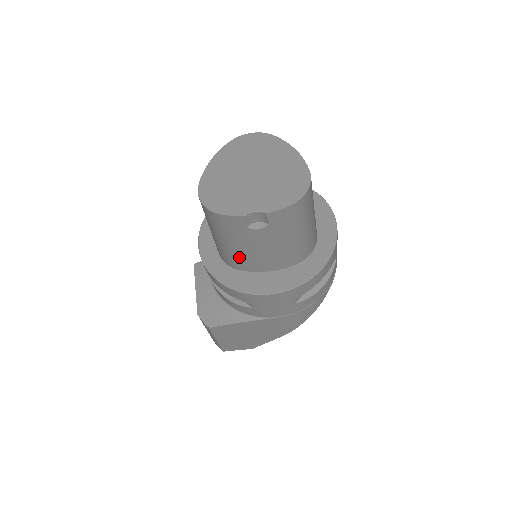
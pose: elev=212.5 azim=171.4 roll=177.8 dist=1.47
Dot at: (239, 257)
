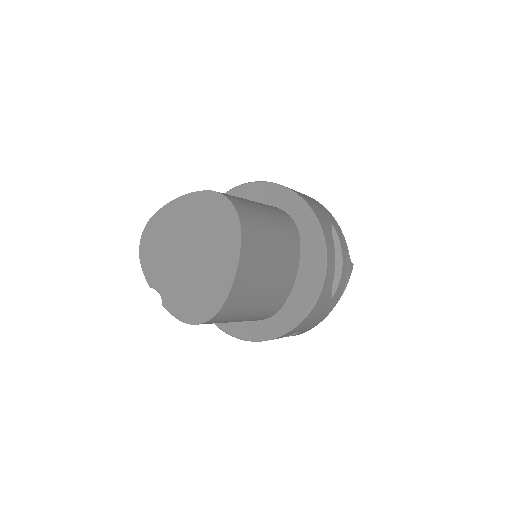
Dot at: occluded
